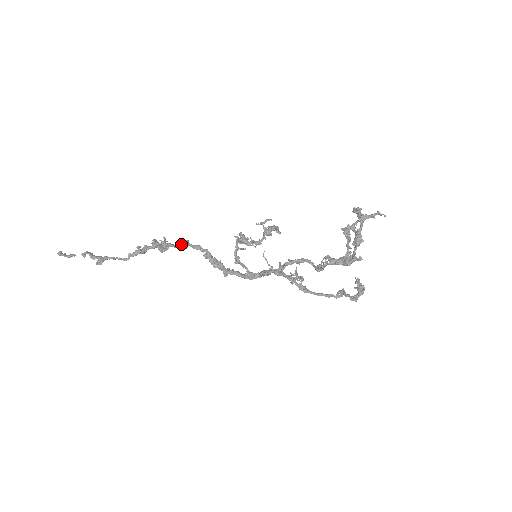
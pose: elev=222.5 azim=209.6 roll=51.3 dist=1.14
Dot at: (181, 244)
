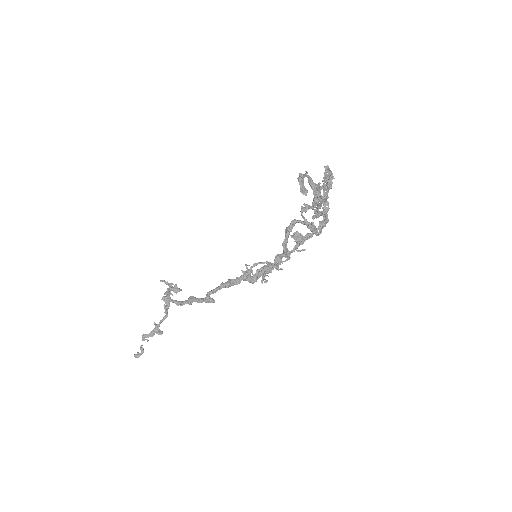
Dot at: (206, 302)
